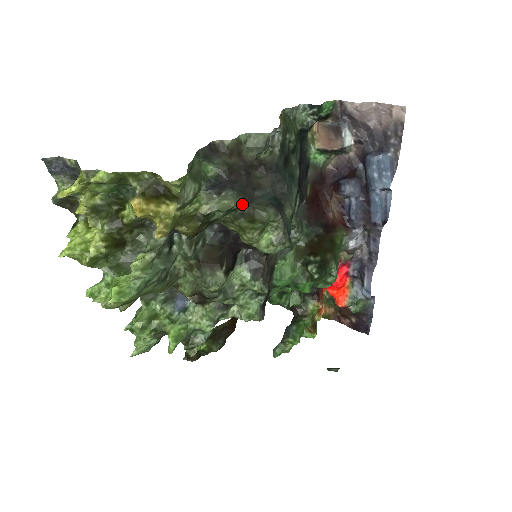
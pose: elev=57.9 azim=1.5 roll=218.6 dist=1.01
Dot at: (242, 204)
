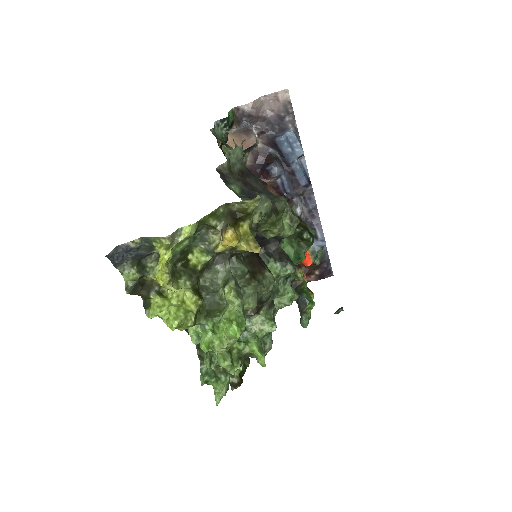
Dot at: occluded
